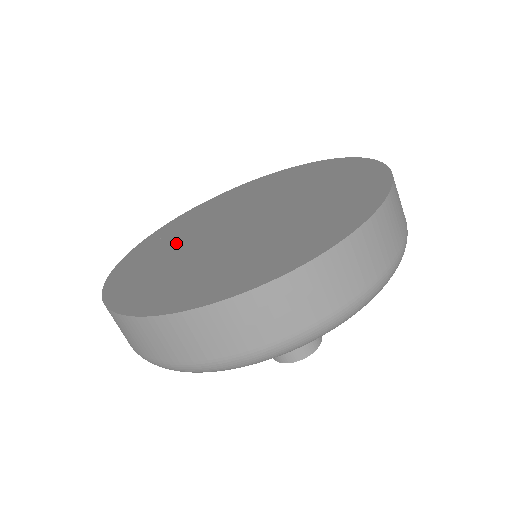
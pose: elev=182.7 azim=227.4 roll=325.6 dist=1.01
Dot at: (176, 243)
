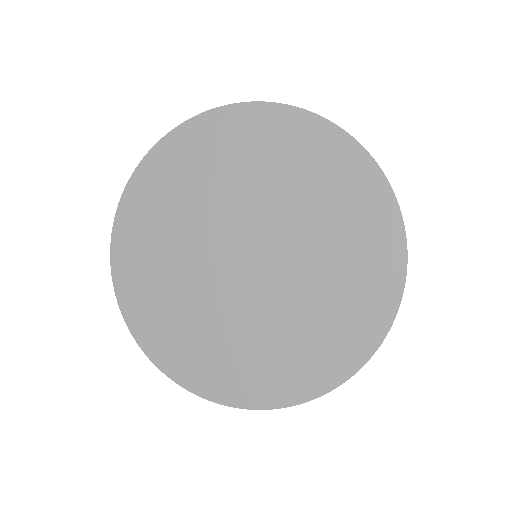
Dot at: (175, 267)
